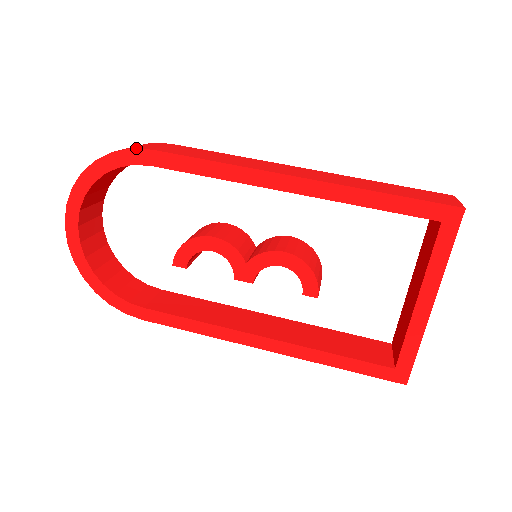
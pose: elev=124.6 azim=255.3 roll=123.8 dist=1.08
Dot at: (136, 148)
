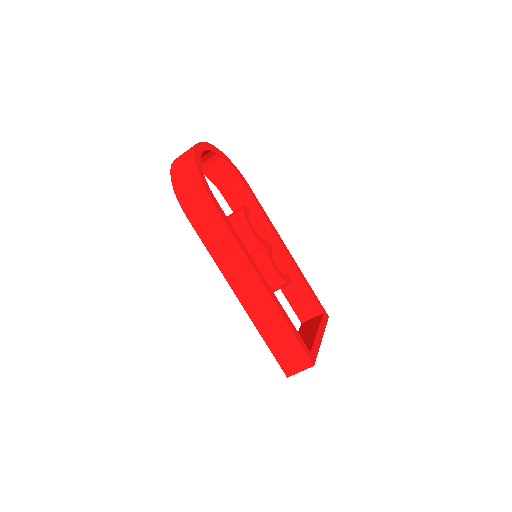
Dot at: (181, 206)
